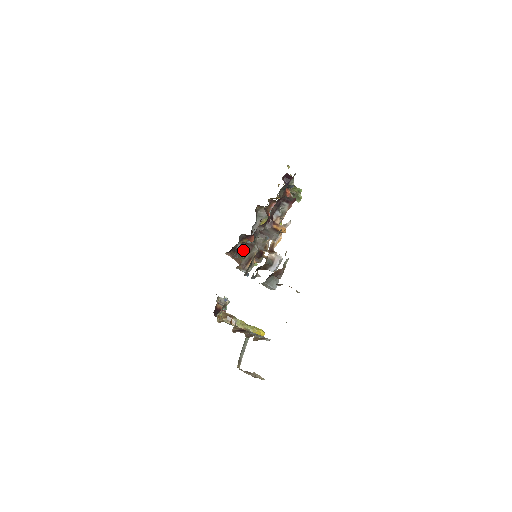
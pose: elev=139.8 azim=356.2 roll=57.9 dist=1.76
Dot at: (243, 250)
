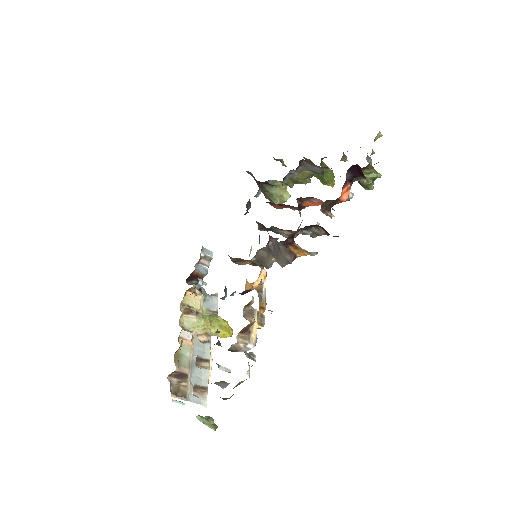
Dot at: (268, 185)
